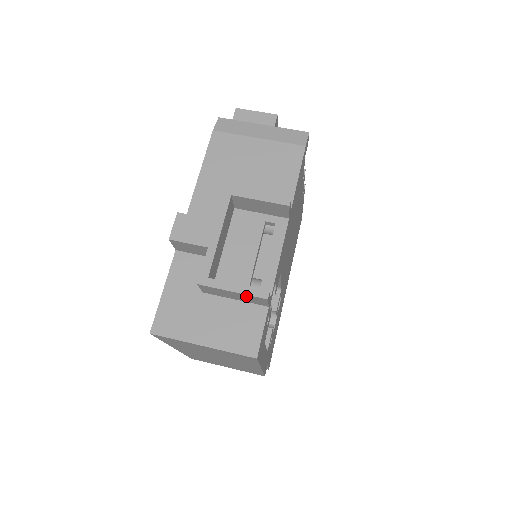
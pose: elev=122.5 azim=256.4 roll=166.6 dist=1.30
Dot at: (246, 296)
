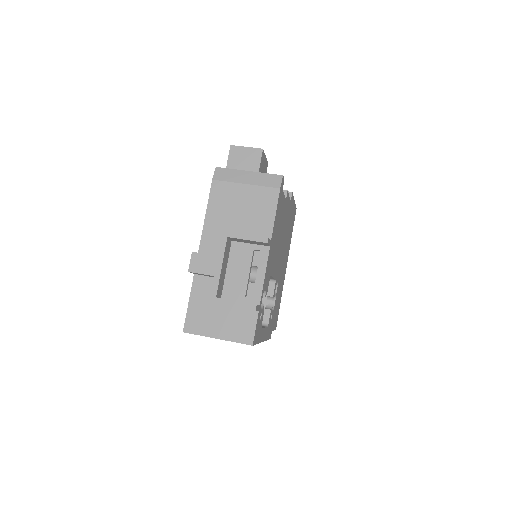
Dot at: occluded
